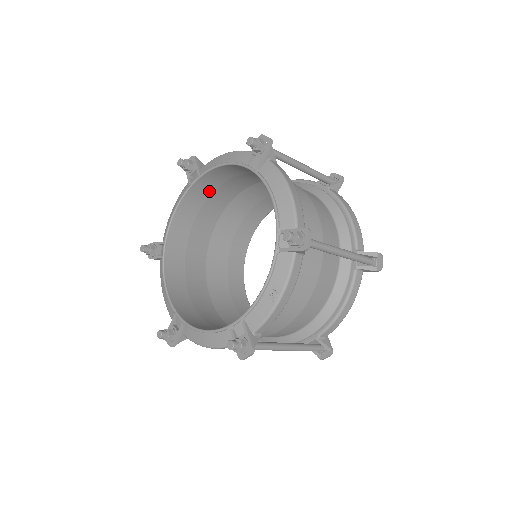
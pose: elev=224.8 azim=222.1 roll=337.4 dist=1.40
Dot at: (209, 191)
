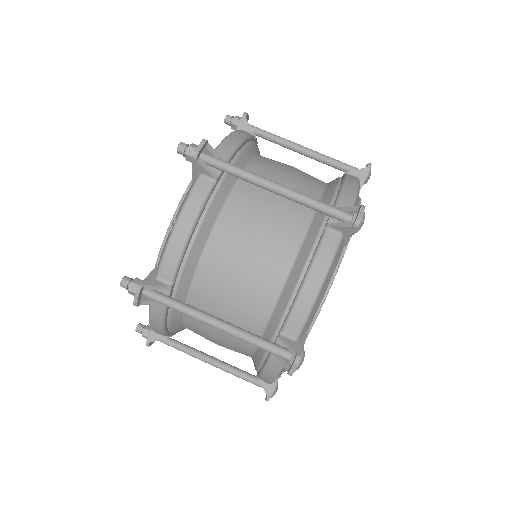
Dot at: occluded
